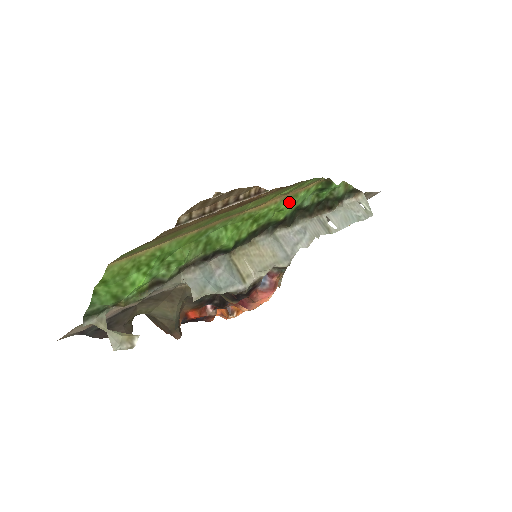
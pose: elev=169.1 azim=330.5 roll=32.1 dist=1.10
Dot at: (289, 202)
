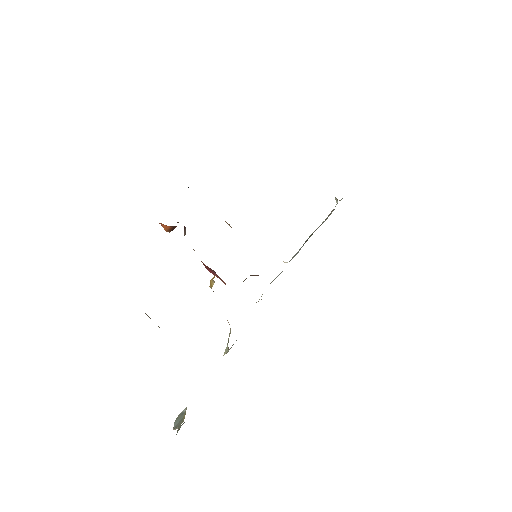
Dot at: occluded
